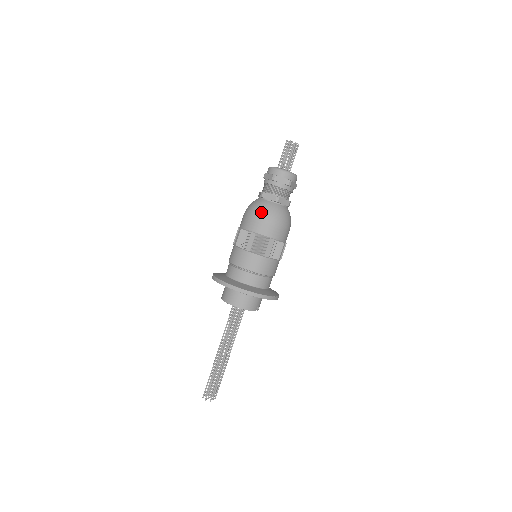
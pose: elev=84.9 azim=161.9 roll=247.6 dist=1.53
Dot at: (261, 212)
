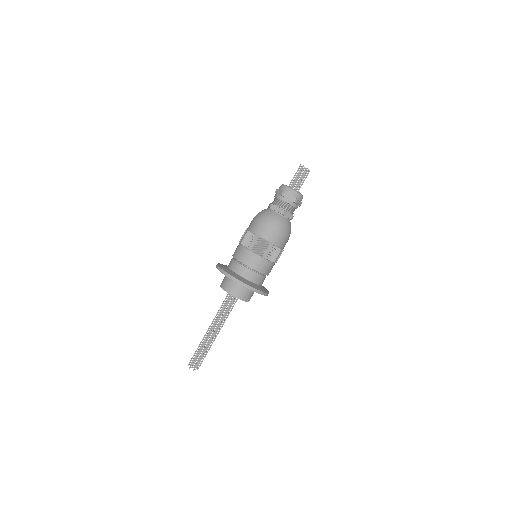
Dot at: (267, 220)
